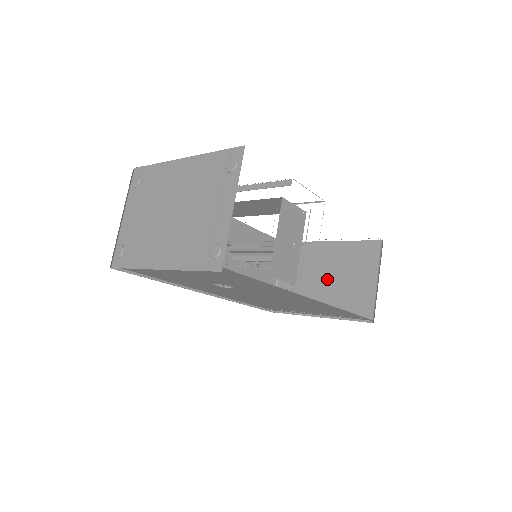
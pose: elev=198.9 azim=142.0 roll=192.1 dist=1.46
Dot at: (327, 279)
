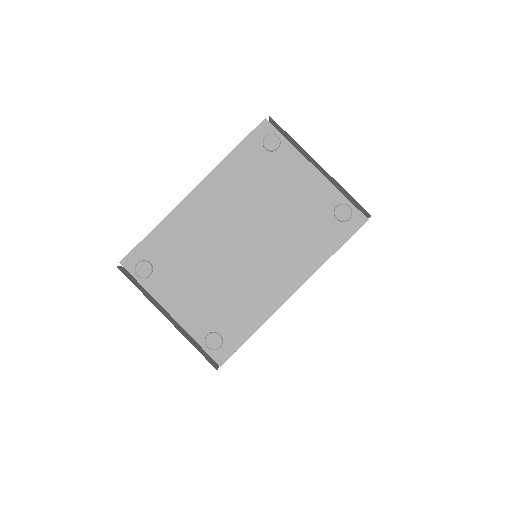
Dot at: occluded
